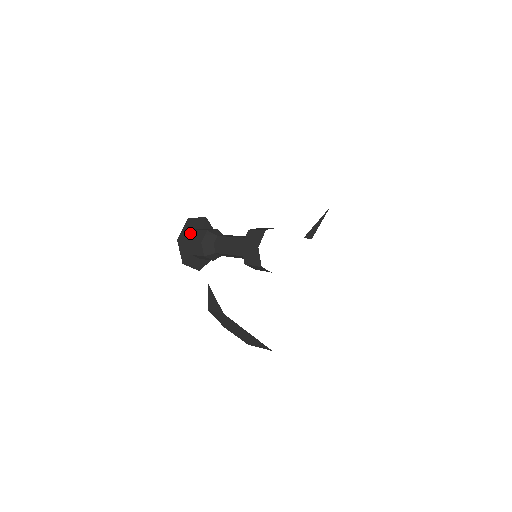
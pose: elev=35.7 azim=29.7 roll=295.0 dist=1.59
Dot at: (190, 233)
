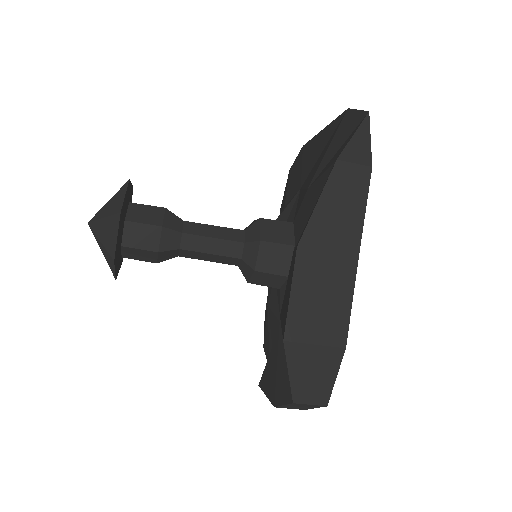
Dot at: (130, 201)
